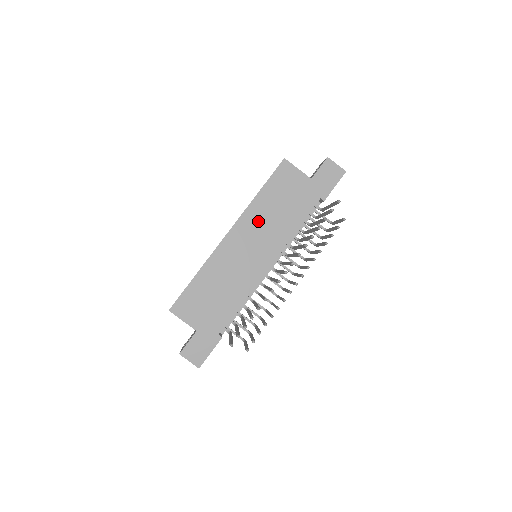
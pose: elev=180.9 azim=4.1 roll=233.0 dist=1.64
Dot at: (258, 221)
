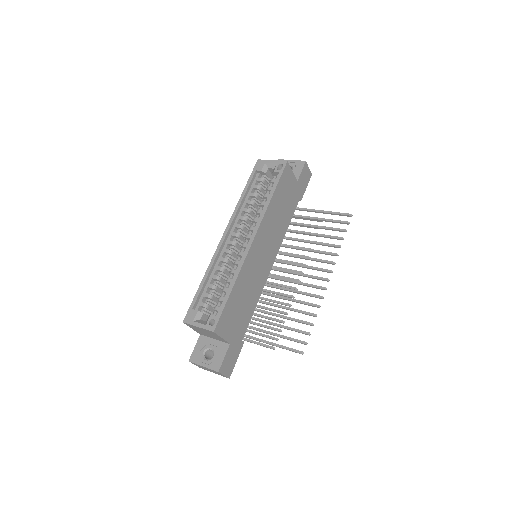
Dot at: (270, 224)
